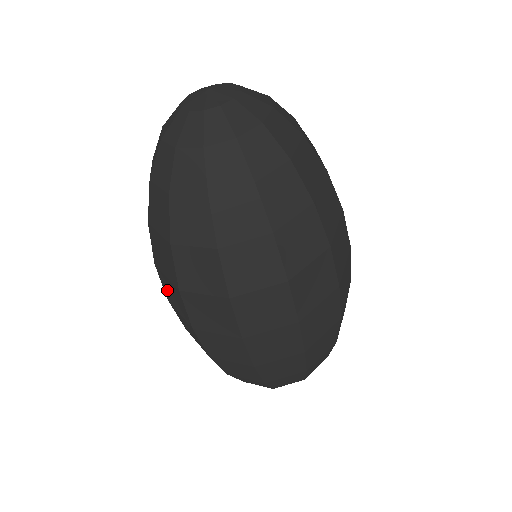
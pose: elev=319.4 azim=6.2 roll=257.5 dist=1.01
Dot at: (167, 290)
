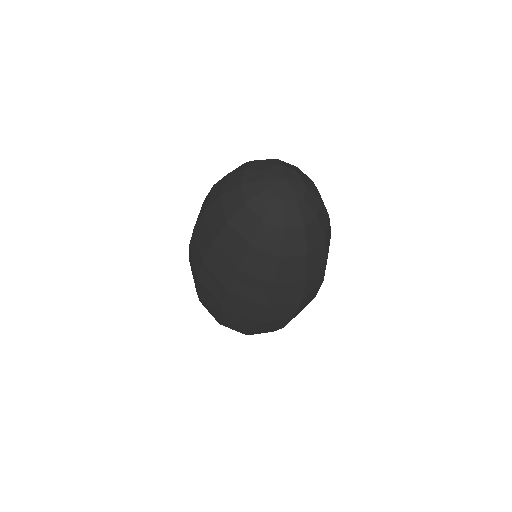
Dot at: (234, 304)
